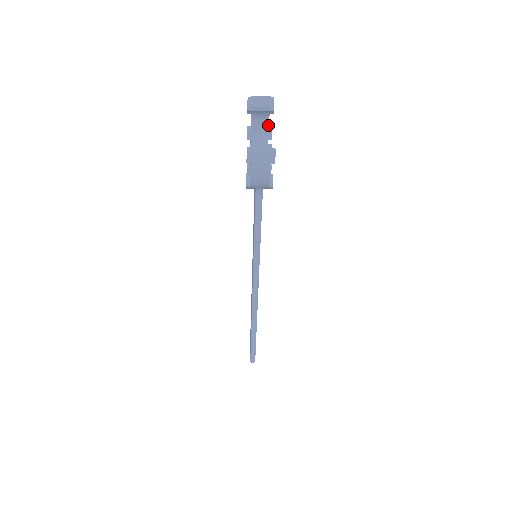
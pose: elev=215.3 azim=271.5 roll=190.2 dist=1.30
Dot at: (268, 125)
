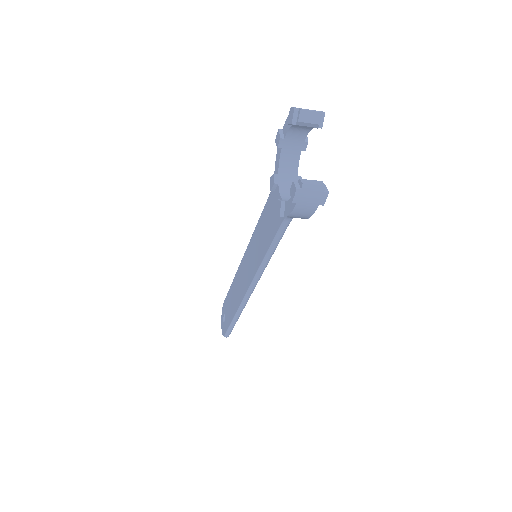
Dot at: (306, 135)
